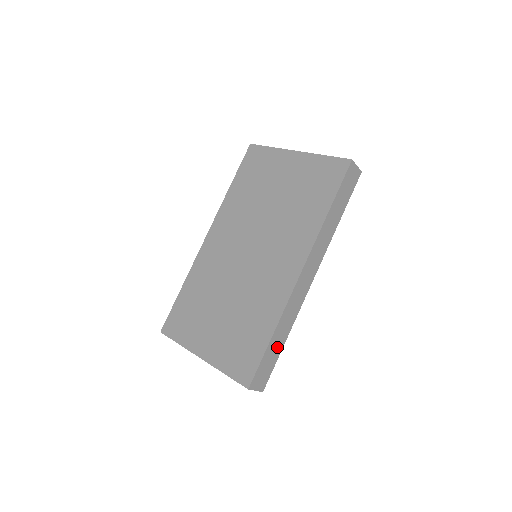
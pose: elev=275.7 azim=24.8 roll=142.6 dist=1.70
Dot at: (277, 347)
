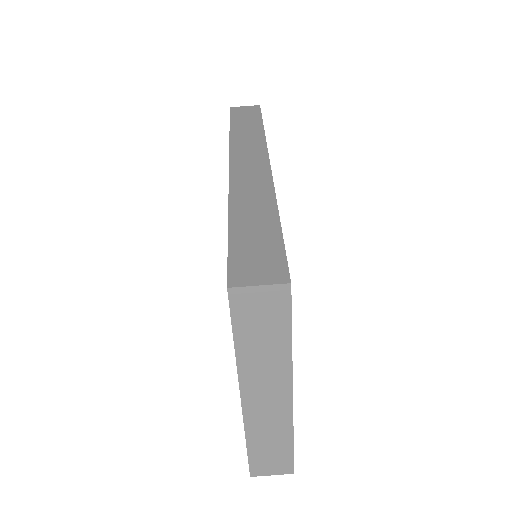
Dot at: (261, 226)
